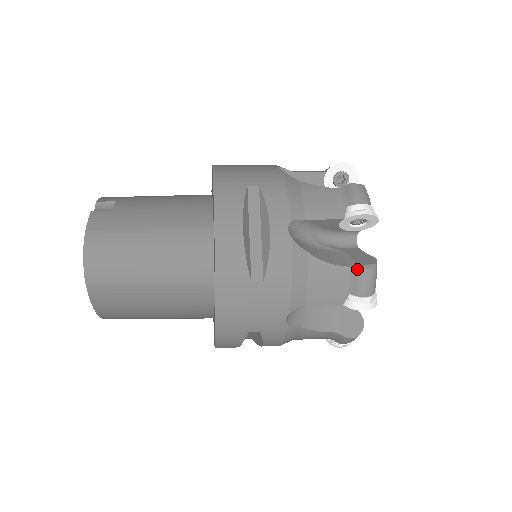
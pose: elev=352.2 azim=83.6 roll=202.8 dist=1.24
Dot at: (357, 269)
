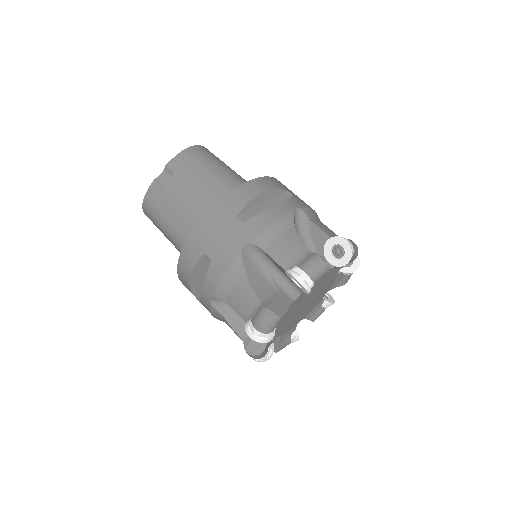
Dot at: (244, 347)
